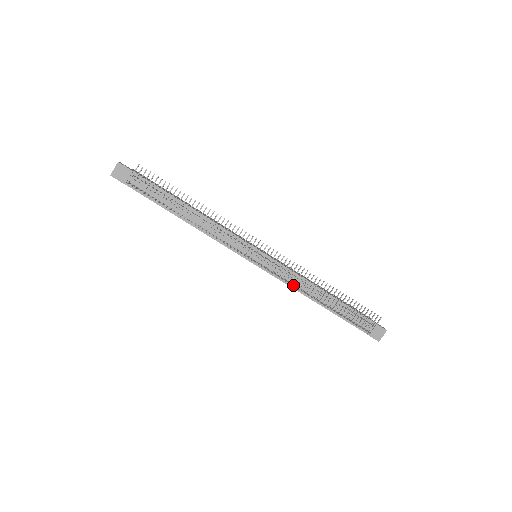
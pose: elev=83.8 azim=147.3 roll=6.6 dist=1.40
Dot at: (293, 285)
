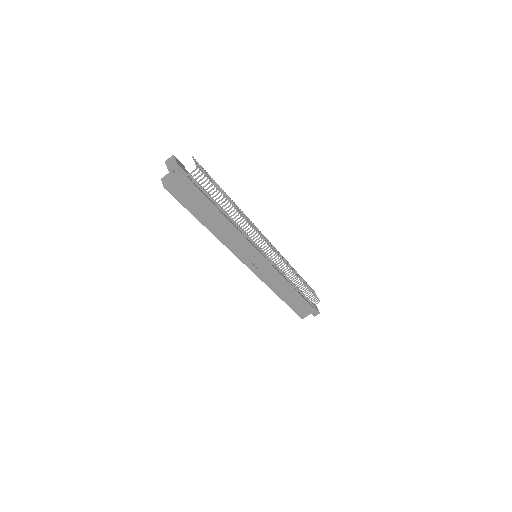
Dot at: occluded
